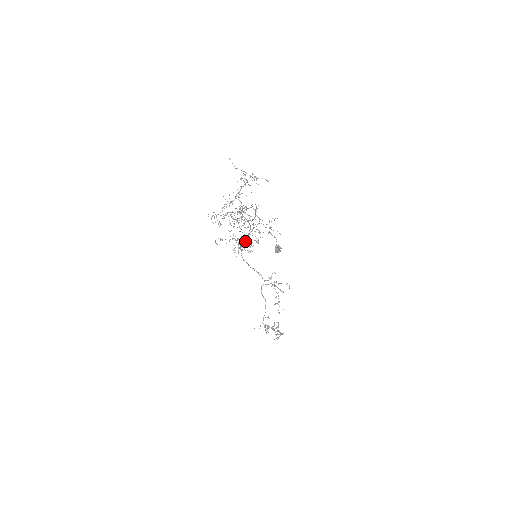
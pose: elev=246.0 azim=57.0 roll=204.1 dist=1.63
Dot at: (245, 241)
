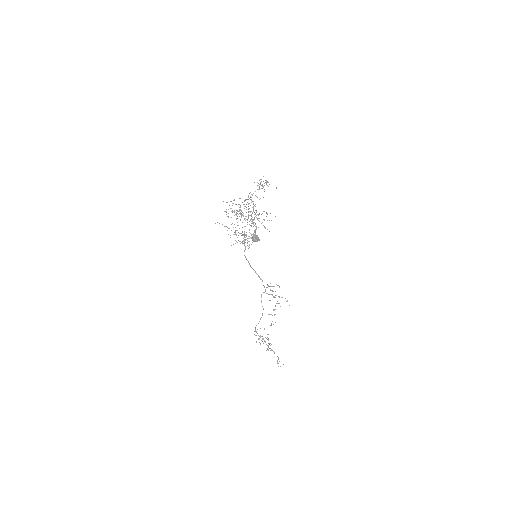
Dot at: occluded
